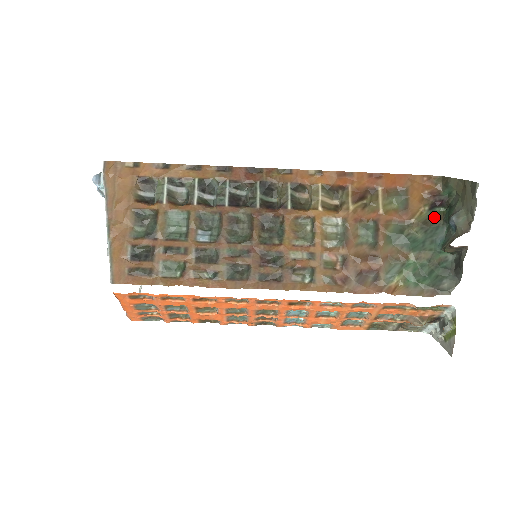
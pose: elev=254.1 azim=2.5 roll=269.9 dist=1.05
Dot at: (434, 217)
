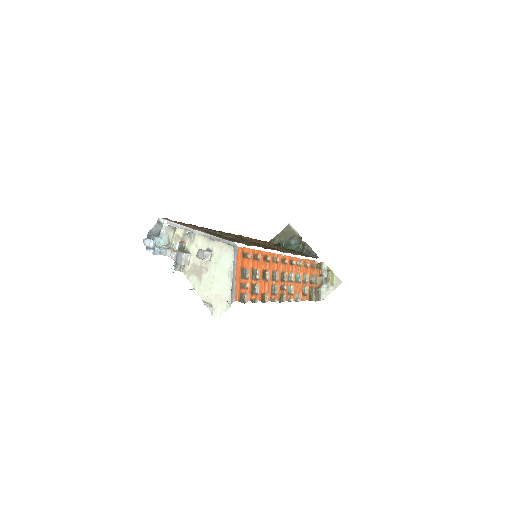
Dot at: occluded
